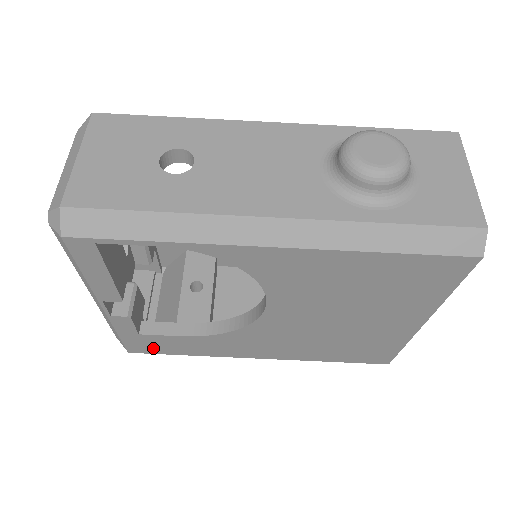
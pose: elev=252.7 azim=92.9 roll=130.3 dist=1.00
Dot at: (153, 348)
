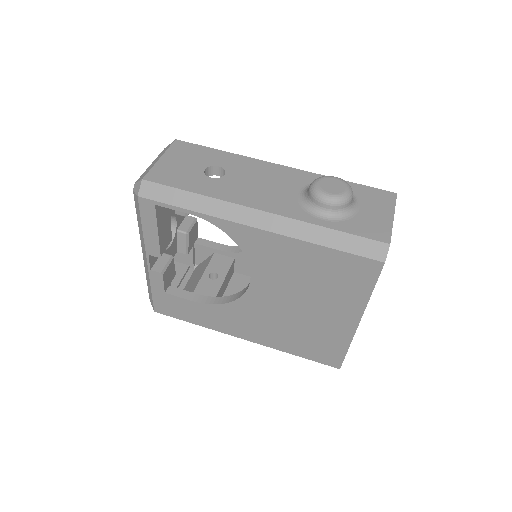
Dot at: (172, 310)
